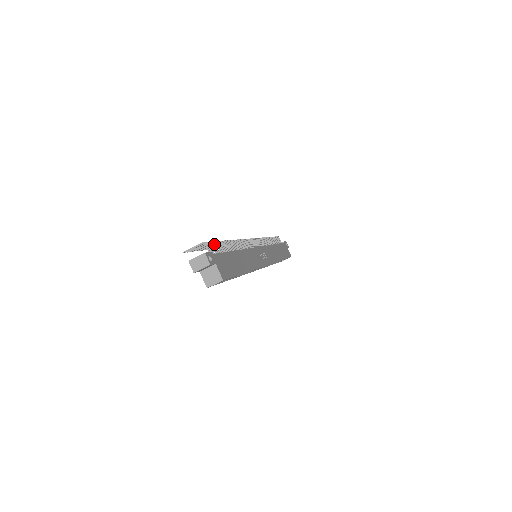
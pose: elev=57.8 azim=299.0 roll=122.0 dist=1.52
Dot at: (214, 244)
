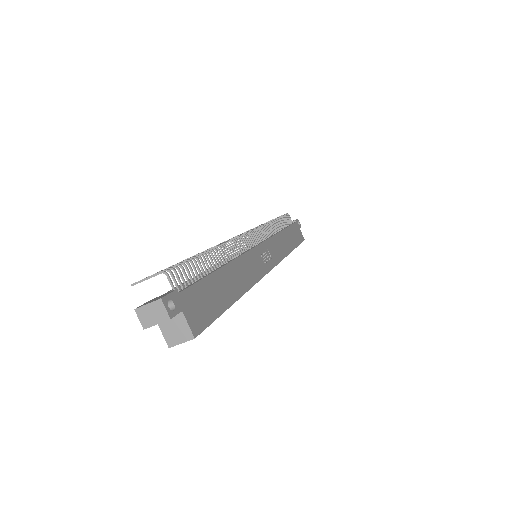
Dot at: occluded
